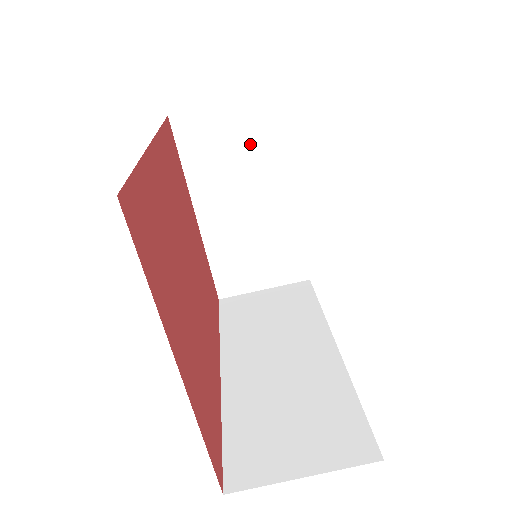
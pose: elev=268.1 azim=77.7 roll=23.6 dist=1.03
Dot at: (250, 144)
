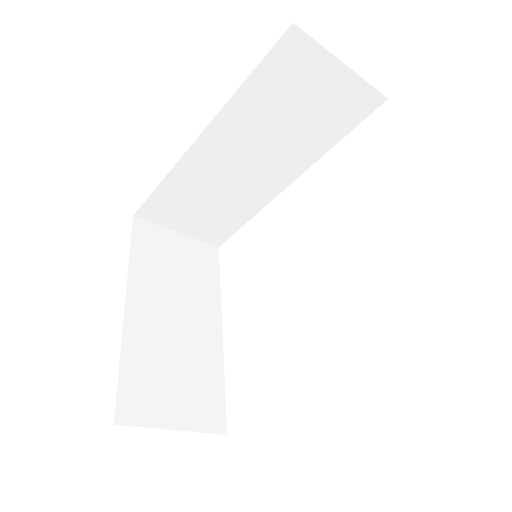
Dot at: occluded
